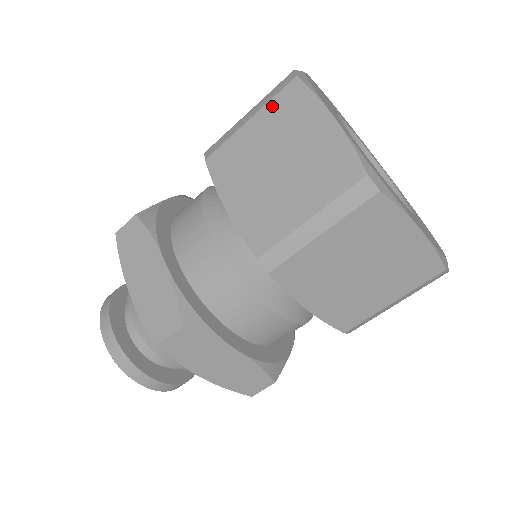
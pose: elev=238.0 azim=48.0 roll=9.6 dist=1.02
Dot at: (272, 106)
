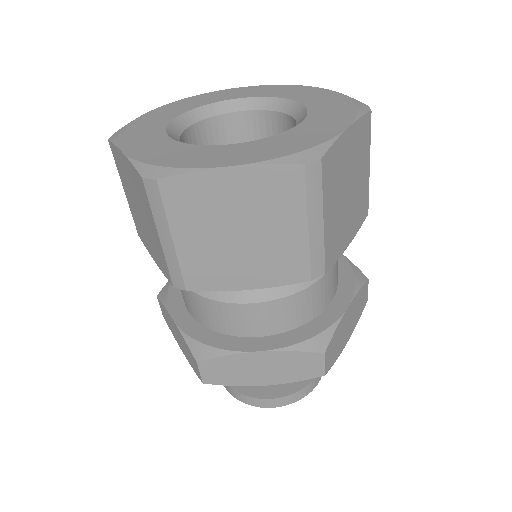
Dot at: (119, 172)
